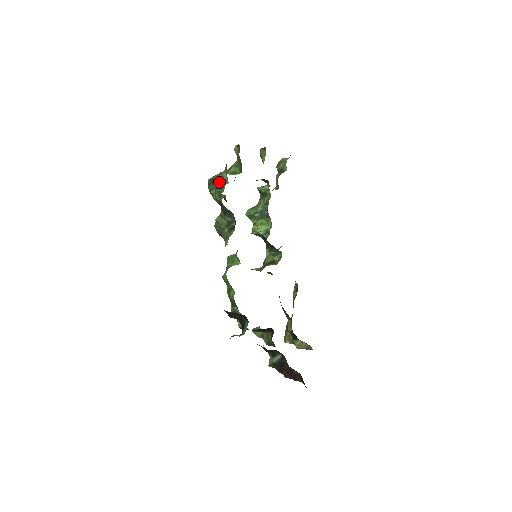
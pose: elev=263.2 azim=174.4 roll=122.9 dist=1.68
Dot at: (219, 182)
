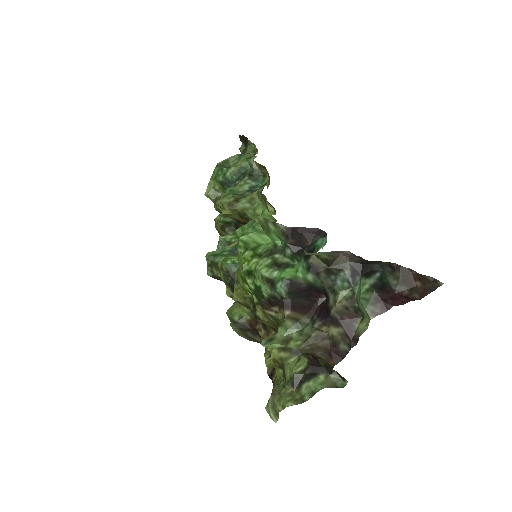
Dot at: (244, 154)
